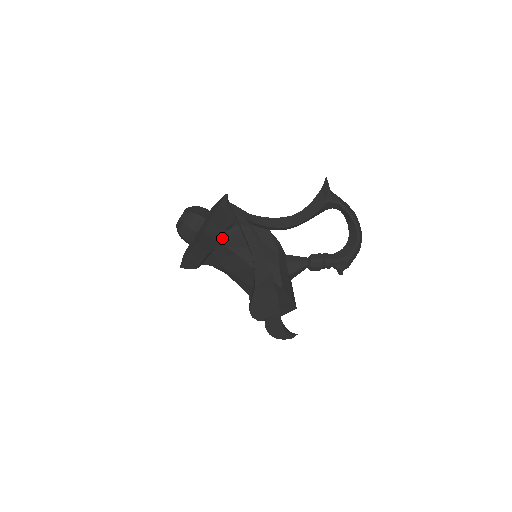
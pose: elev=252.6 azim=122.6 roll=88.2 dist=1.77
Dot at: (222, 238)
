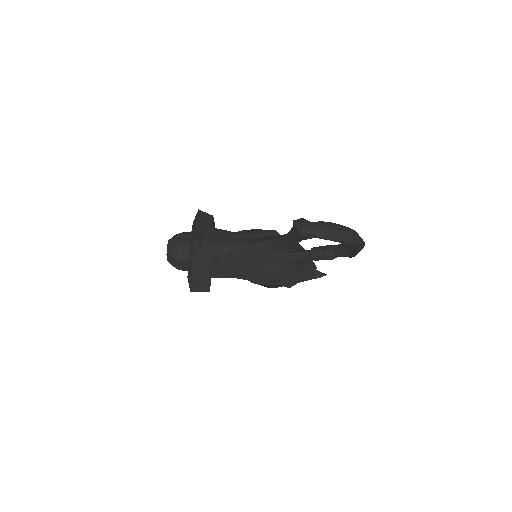
Dot at: (212, 273)
